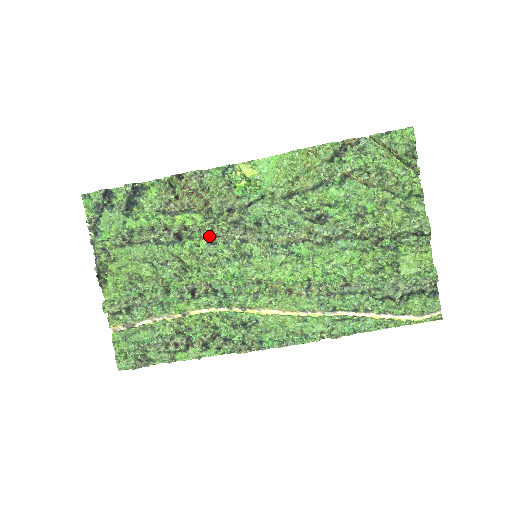
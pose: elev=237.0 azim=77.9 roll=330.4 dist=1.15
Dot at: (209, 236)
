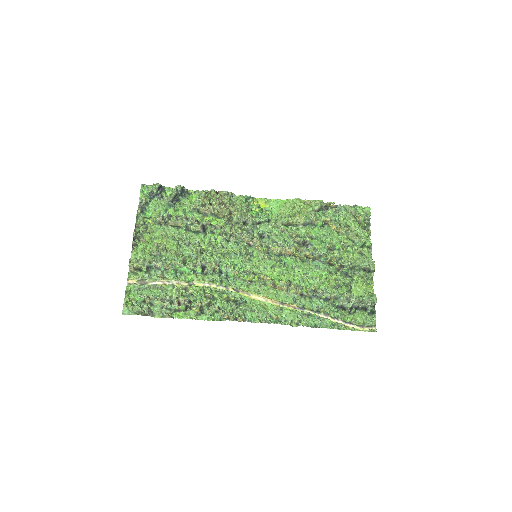
Dot at: (226, 234)
